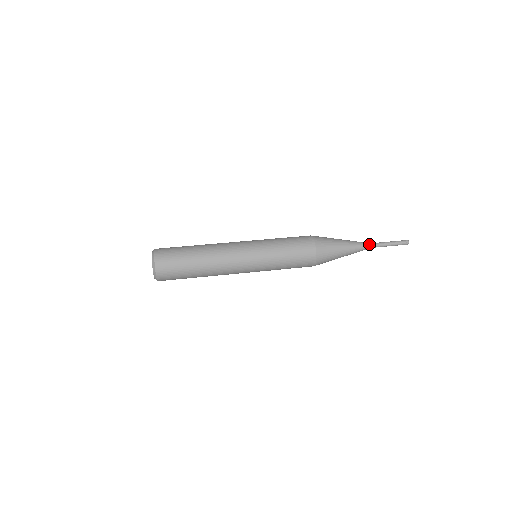
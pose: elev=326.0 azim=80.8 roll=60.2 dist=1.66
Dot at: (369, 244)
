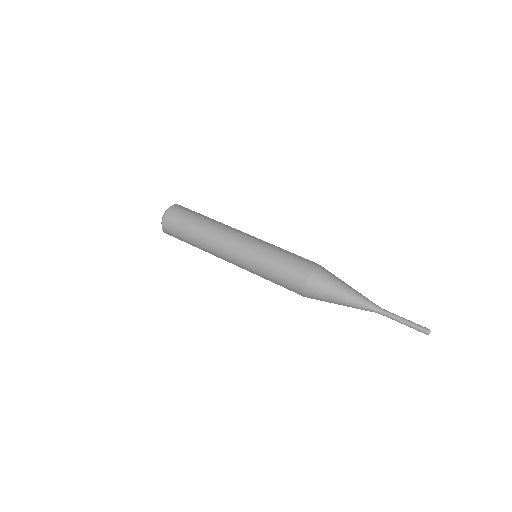
Dot at: (376, 310)
